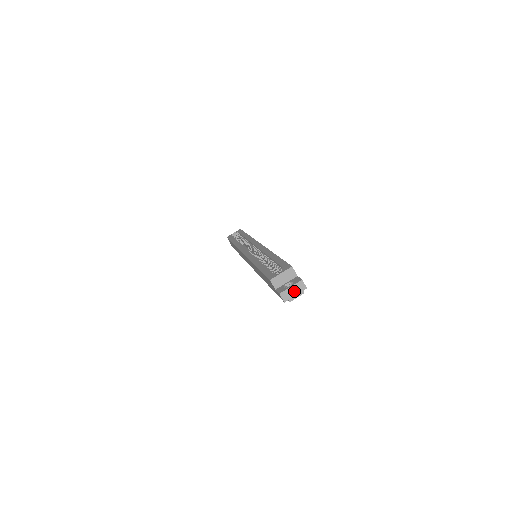
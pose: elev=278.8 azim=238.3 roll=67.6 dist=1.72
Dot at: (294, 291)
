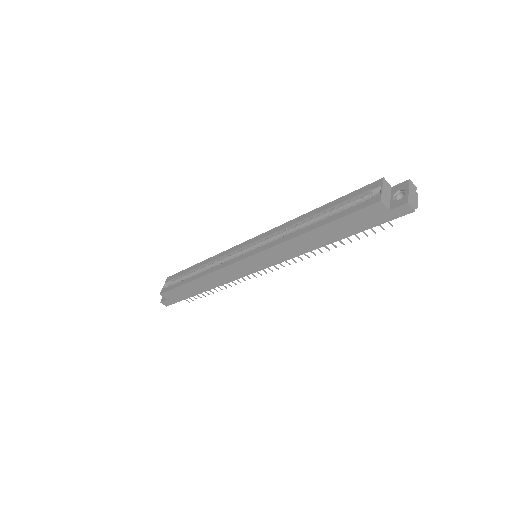
Dot at: (413, 195)
